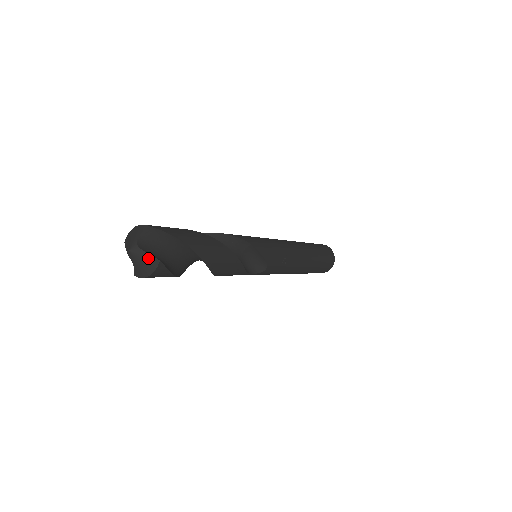
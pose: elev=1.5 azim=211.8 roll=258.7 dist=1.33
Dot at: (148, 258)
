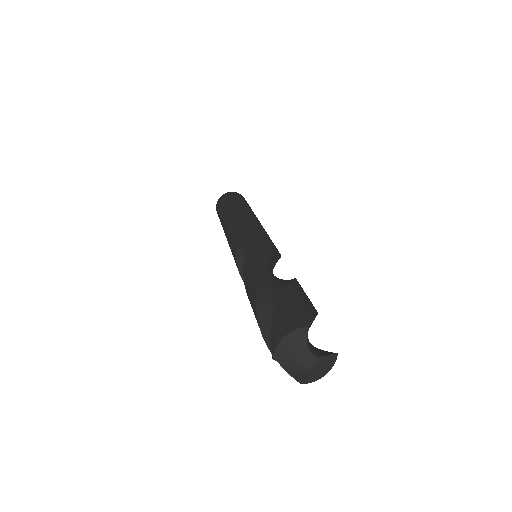
Dot at: (328, 360)
